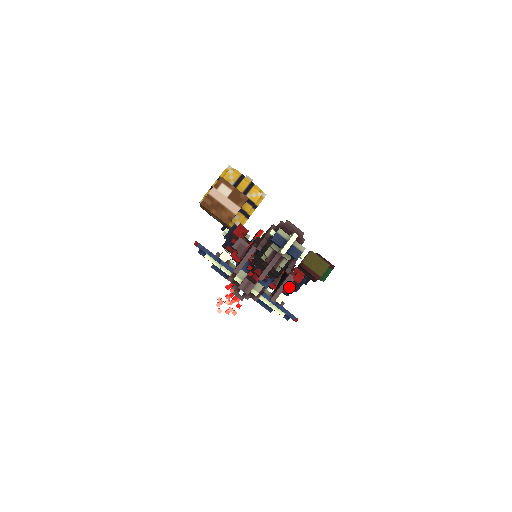
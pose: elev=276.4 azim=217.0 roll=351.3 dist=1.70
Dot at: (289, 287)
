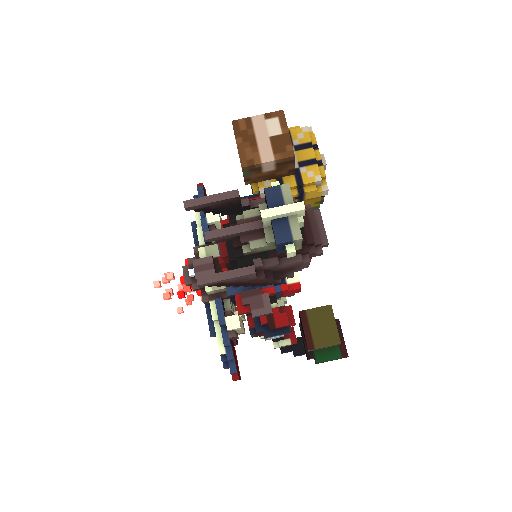
Dot at: (261, 323)
